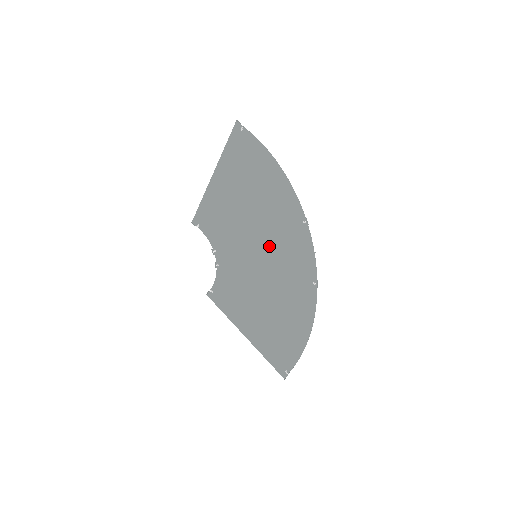
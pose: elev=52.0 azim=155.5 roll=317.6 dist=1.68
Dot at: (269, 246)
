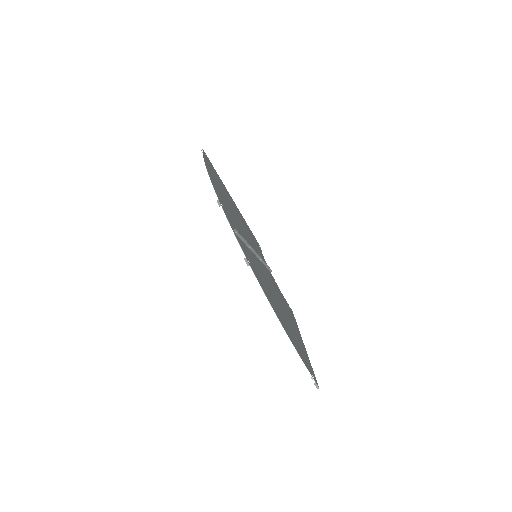
Dot at: occluded
